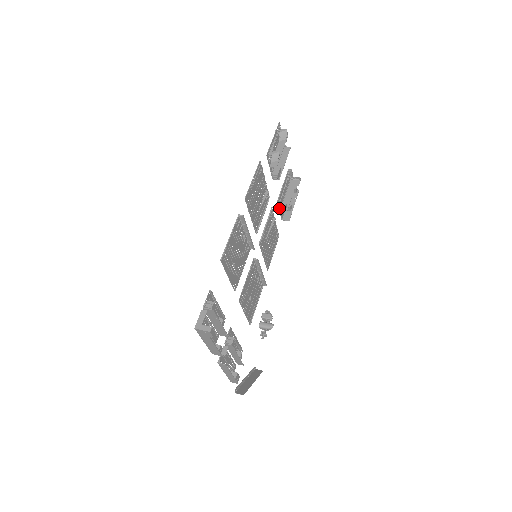
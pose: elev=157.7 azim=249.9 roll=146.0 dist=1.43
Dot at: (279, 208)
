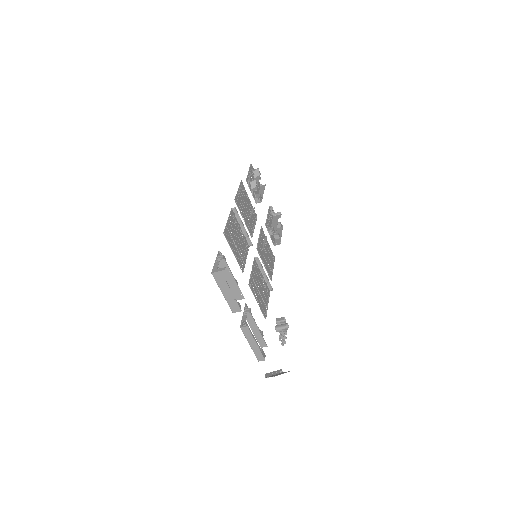
Dot at: occluded
